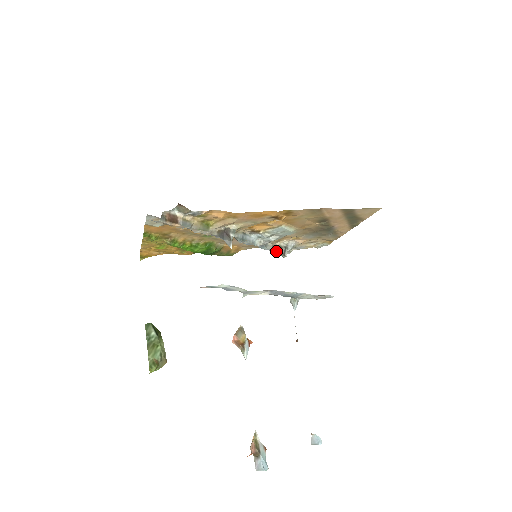
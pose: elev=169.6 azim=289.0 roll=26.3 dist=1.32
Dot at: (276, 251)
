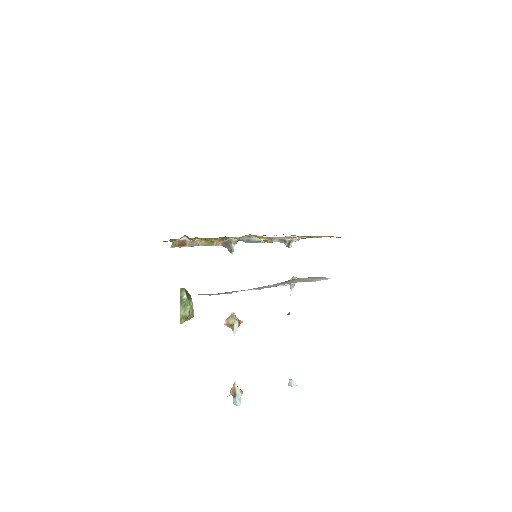
Dot at: (282, 242)
